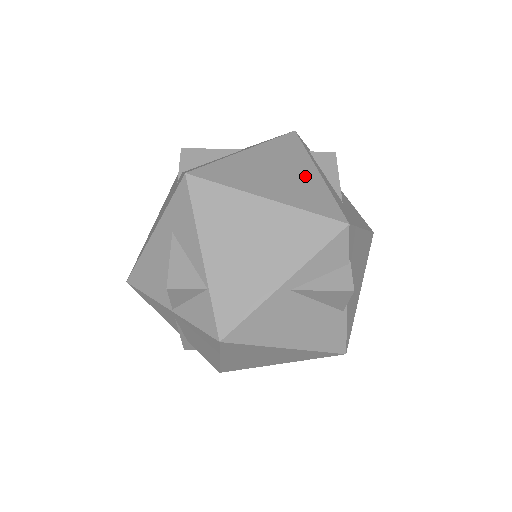
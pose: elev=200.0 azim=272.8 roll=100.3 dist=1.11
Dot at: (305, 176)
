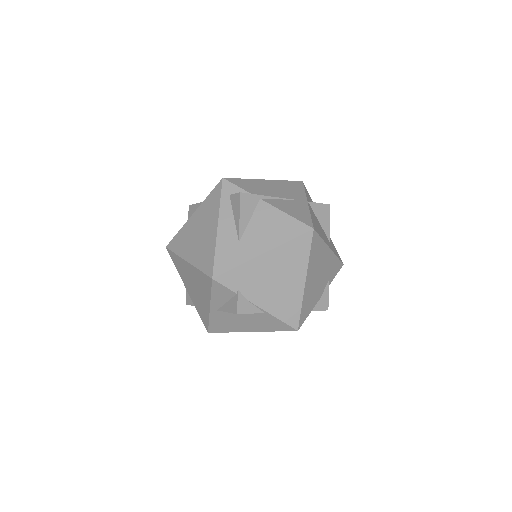
Dot at: (209, 233)
